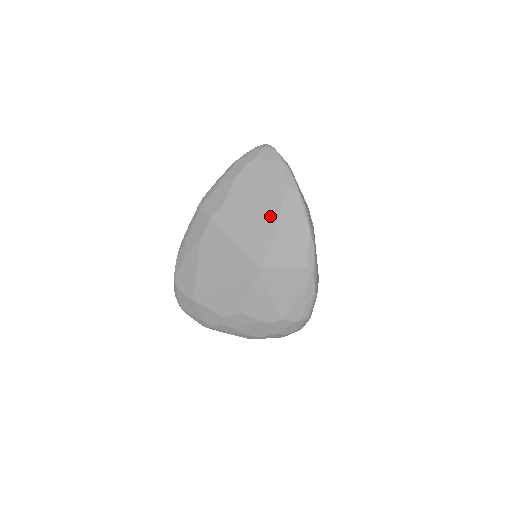
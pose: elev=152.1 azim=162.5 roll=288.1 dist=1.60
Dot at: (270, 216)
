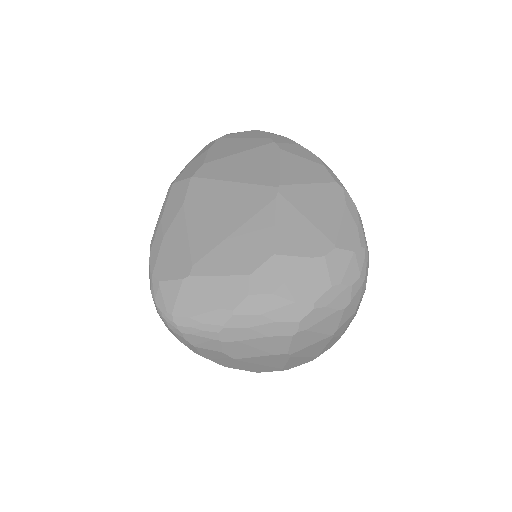
Dot at: (265, 150)
